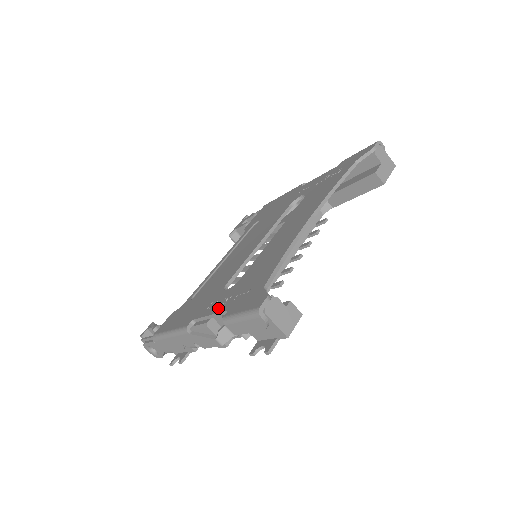
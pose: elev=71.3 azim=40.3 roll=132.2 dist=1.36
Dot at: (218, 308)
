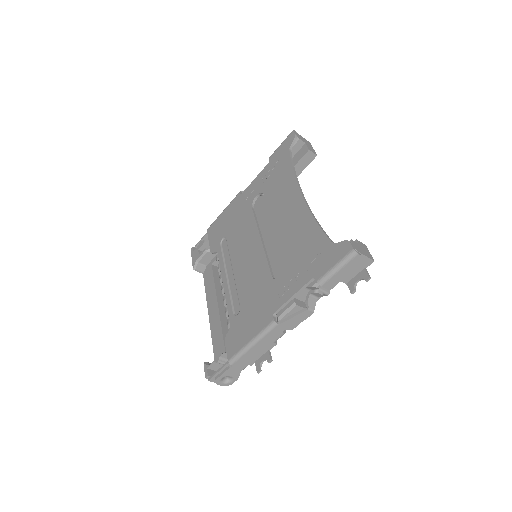
Dot at: (296, 286)
